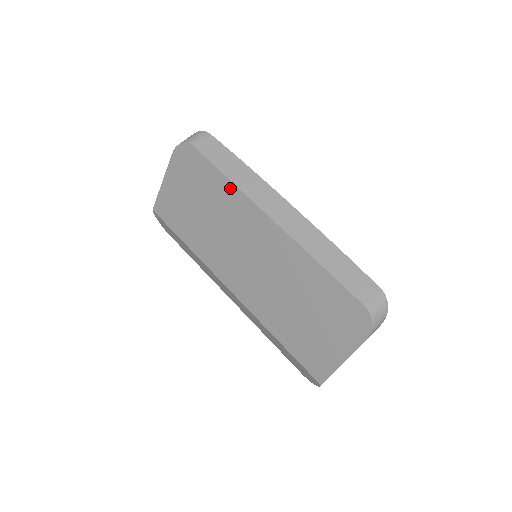
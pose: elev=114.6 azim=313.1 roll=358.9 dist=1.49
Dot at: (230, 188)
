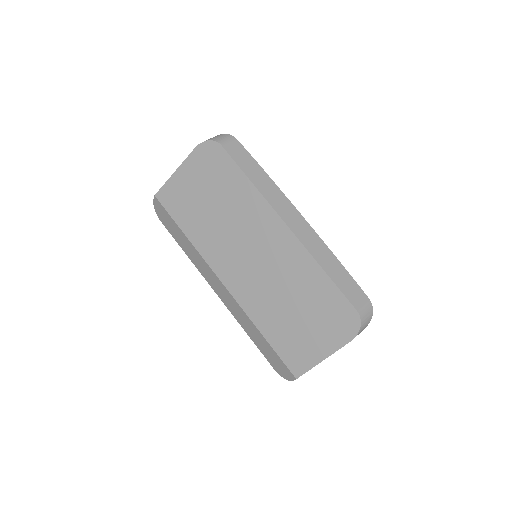
Dot at: (251, 190)
